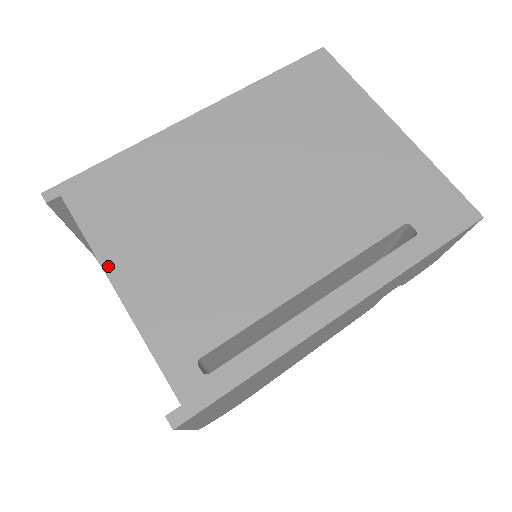
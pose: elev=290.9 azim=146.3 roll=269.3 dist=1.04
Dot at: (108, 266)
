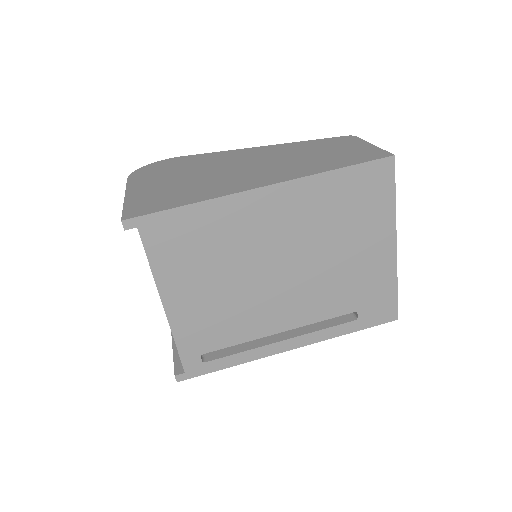
Dot at: (162, 290)
